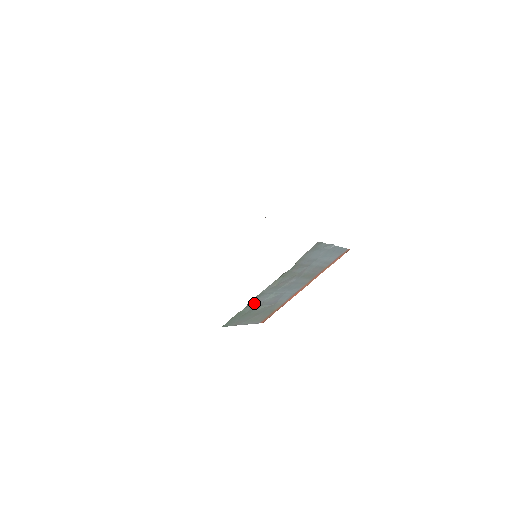
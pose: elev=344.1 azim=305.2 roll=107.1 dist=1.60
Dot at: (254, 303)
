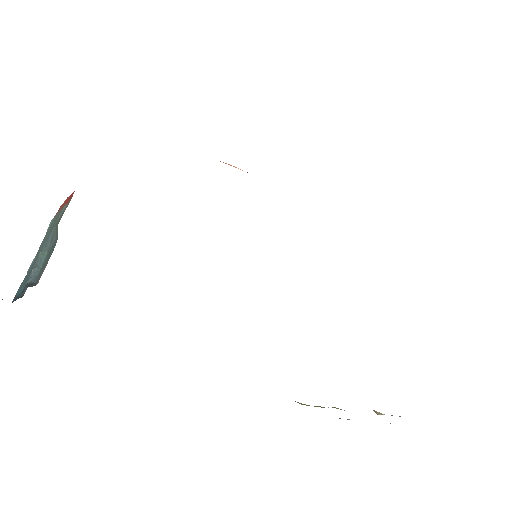
Dot at: occluded
